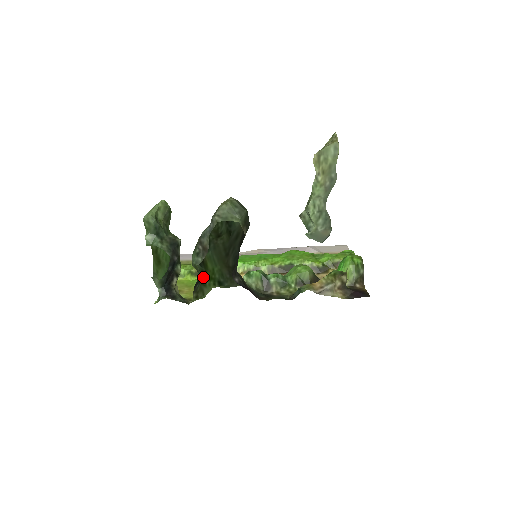
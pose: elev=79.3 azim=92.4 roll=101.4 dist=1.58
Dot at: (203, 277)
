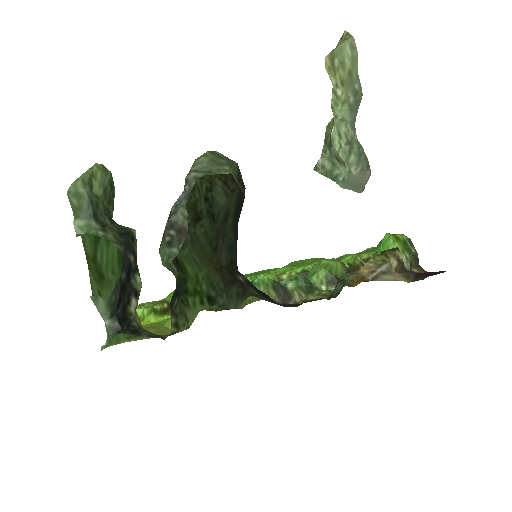
Dot at: (182, 288)
